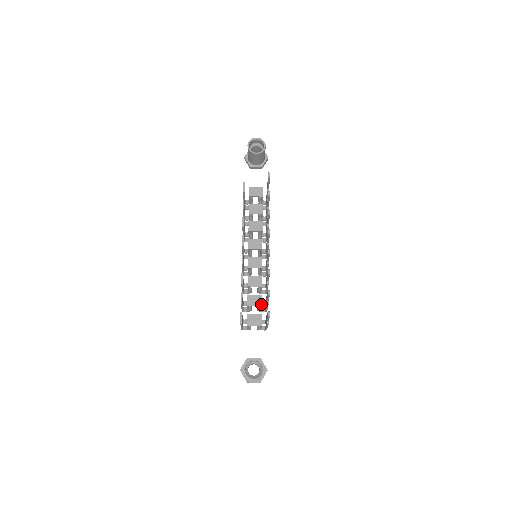
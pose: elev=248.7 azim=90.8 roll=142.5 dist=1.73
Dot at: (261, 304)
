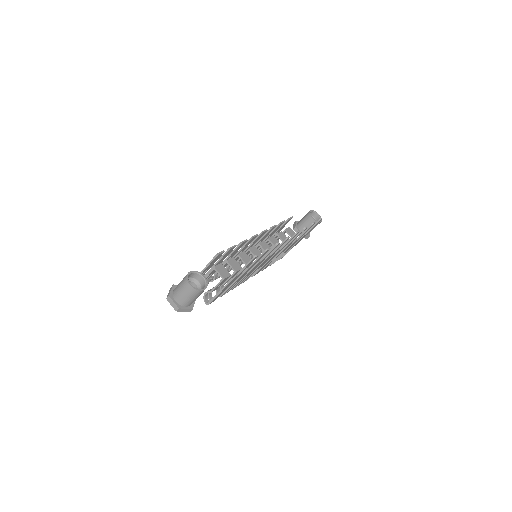
Dot at: (237, 270)
